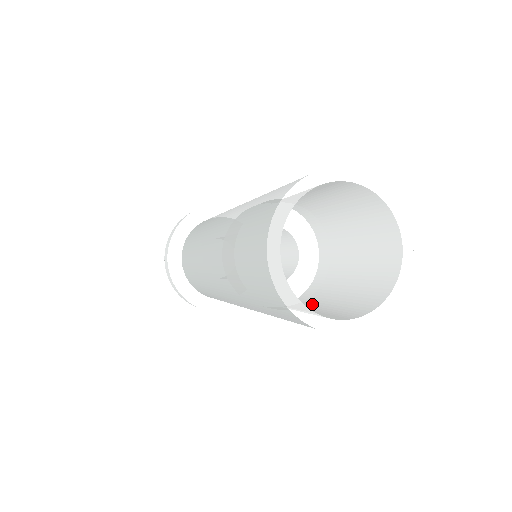
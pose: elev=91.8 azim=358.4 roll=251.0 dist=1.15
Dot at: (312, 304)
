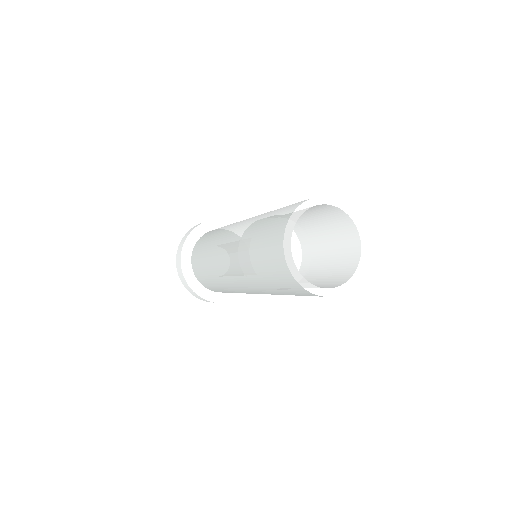
Dot at: (315, 273)
